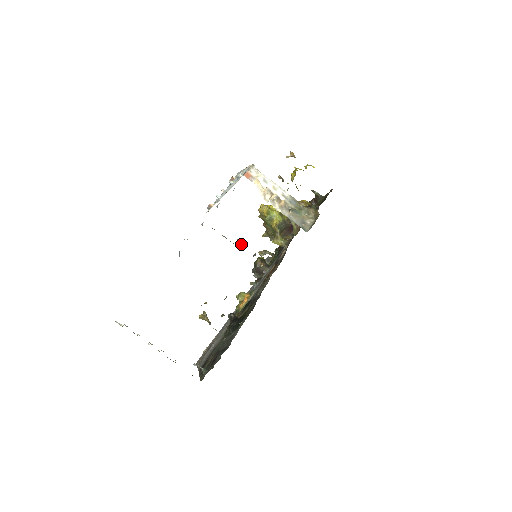
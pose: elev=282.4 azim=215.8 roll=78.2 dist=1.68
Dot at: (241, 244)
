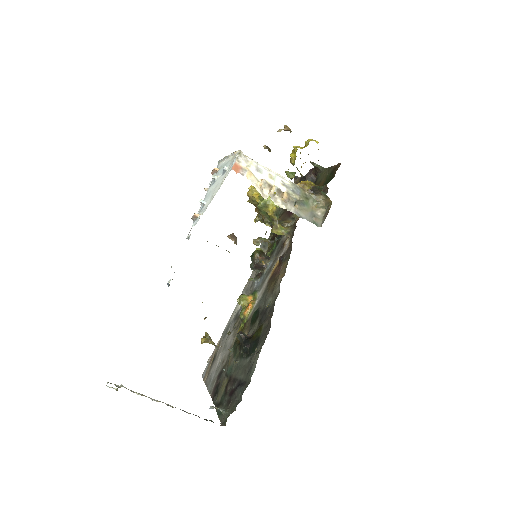
Dot at: (234, 241)
